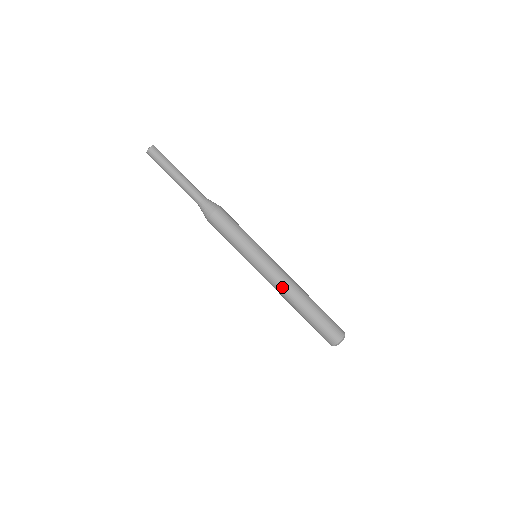
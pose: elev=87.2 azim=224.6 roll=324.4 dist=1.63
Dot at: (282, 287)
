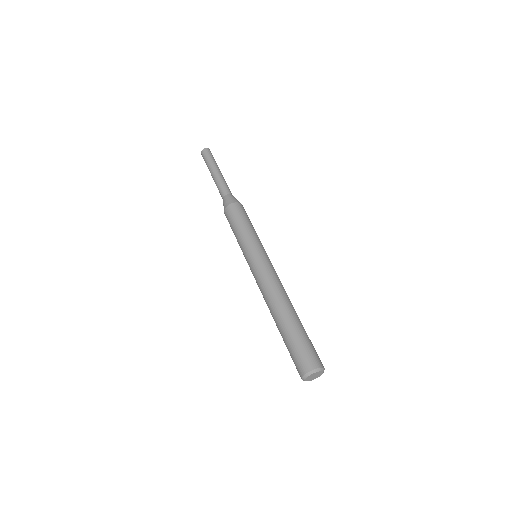
Dot at: (263, 292)
